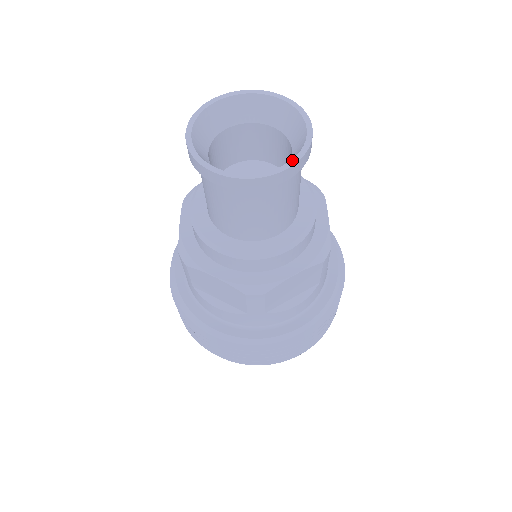
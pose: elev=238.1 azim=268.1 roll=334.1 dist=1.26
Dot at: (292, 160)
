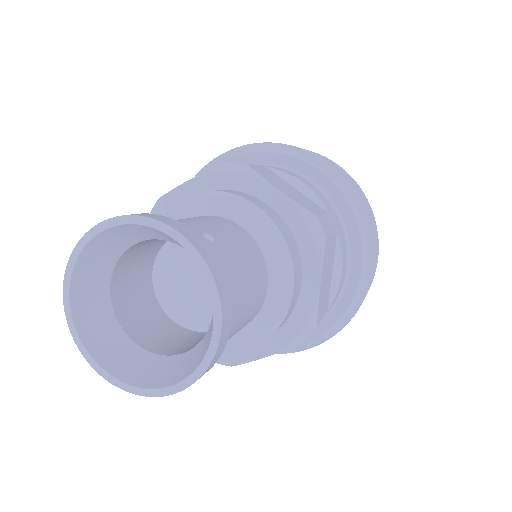
Dot at: (213, 303)
